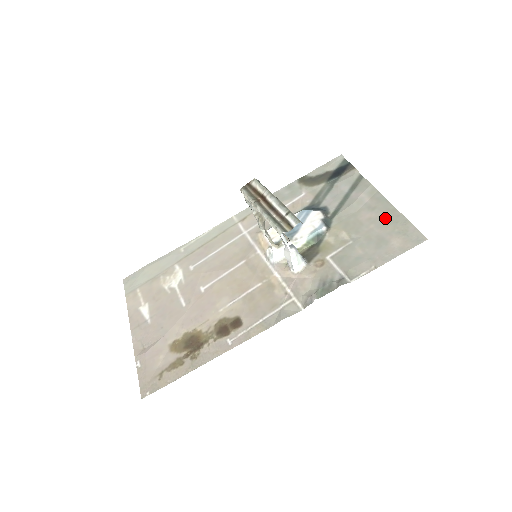
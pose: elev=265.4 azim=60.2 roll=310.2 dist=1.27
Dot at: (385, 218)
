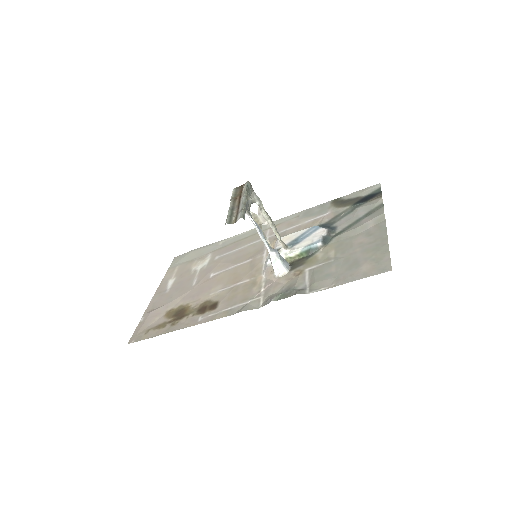
Dot at: (373, 245)
